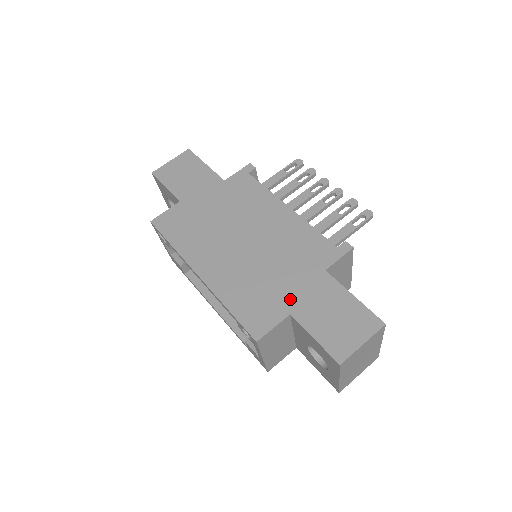
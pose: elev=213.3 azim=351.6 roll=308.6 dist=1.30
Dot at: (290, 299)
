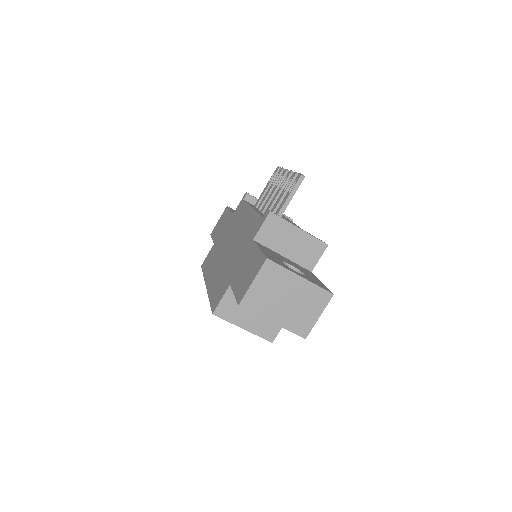
Dot at: (233, 274)
